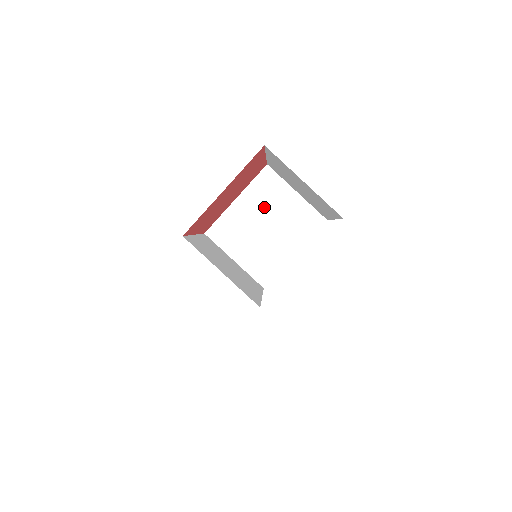
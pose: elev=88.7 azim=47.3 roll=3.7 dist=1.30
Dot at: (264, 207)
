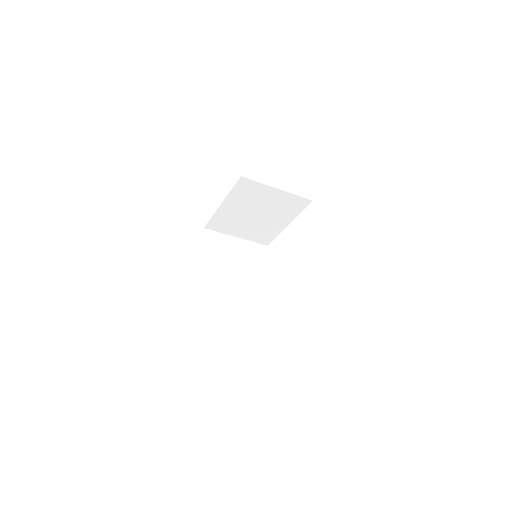
Dot at: (250, 204)
